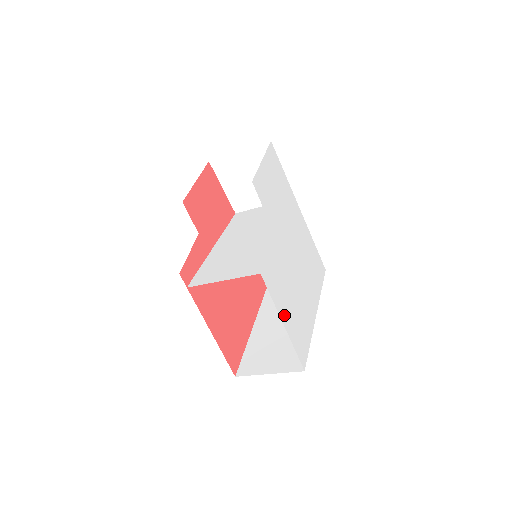
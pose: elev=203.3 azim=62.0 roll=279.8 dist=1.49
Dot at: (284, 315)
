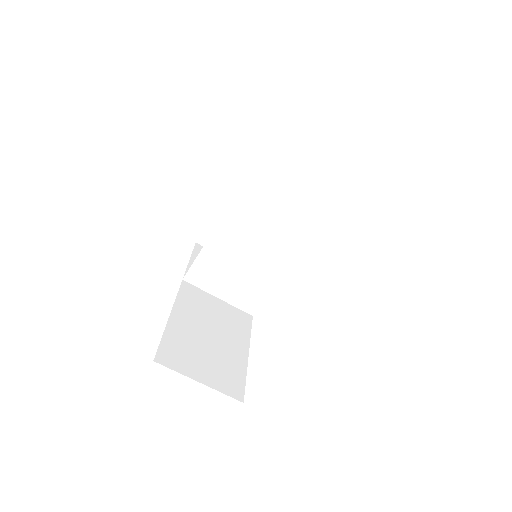
Dot at: occluded
